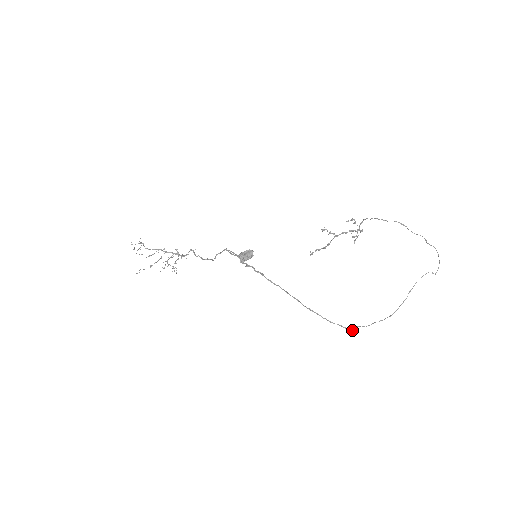
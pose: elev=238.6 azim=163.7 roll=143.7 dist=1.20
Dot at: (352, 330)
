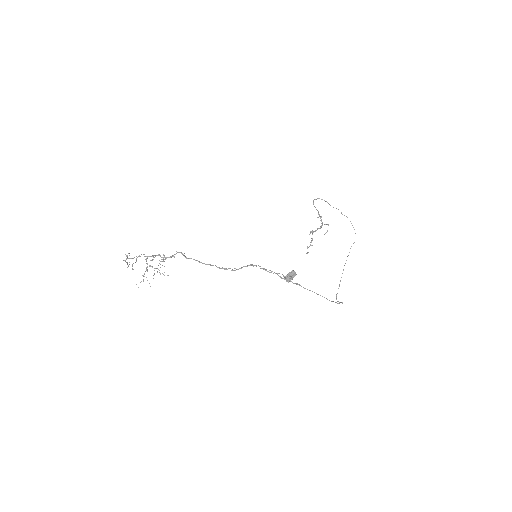
Dot at: occluded
